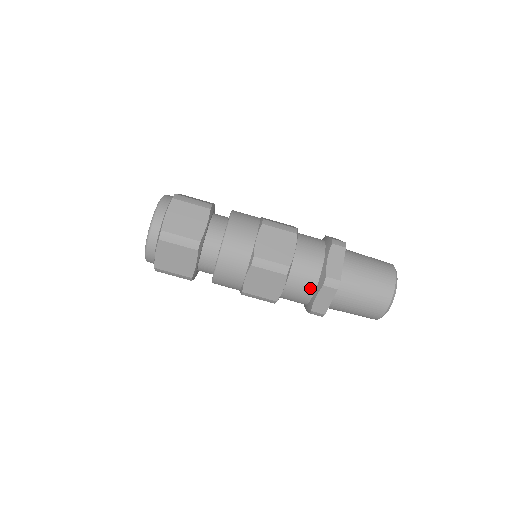
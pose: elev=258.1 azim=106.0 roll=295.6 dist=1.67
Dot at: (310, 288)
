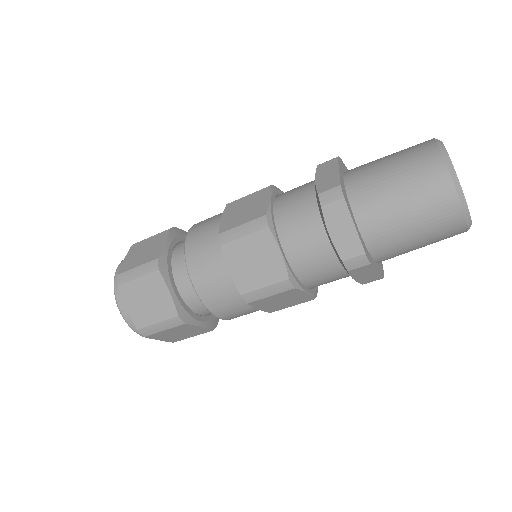
Dot at: occluded
